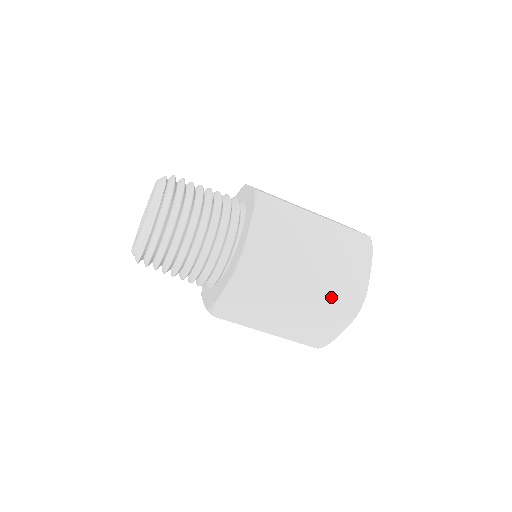
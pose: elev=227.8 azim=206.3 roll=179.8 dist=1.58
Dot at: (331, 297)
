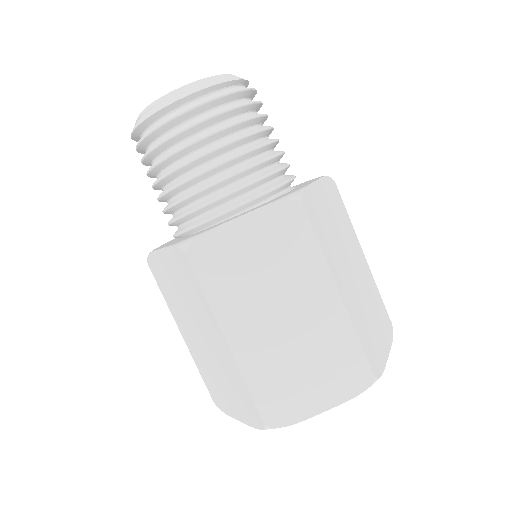
Dot at: (356, 333)
